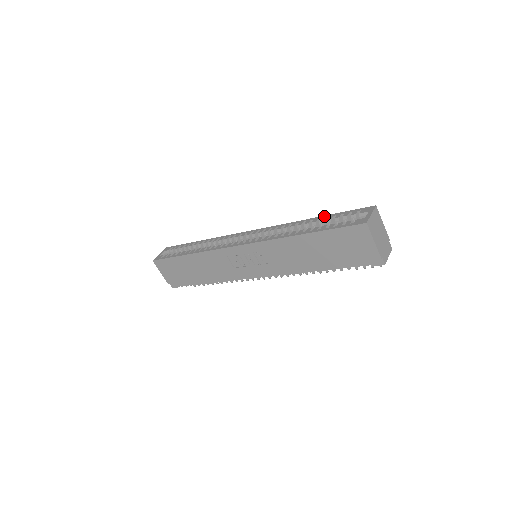
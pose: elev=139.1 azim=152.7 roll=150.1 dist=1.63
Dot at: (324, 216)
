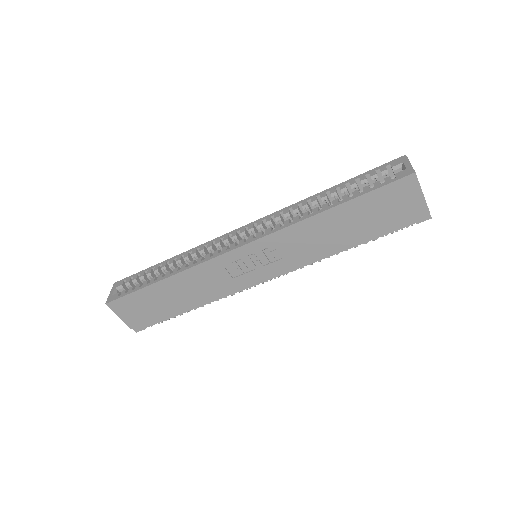
Dot at: (342, 183)
